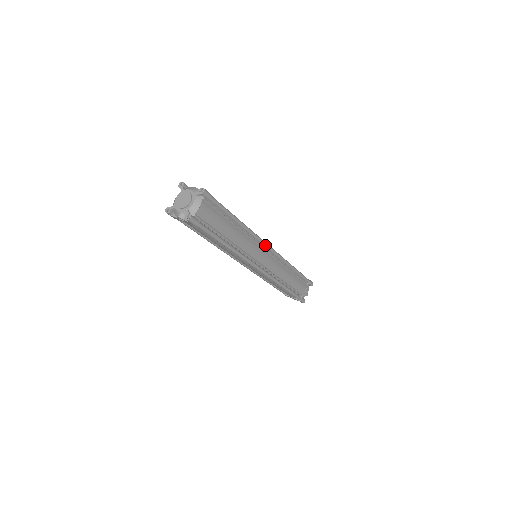
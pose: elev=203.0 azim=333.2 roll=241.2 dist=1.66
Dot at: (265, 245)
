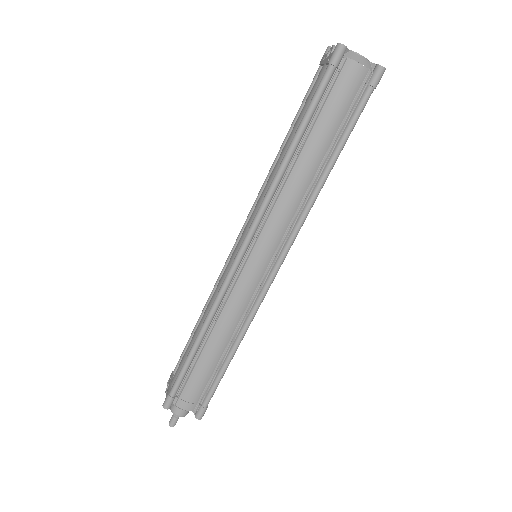
Dot at: (284, 252)
